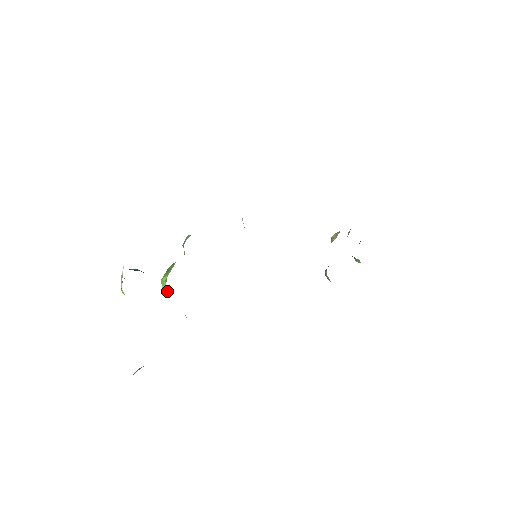
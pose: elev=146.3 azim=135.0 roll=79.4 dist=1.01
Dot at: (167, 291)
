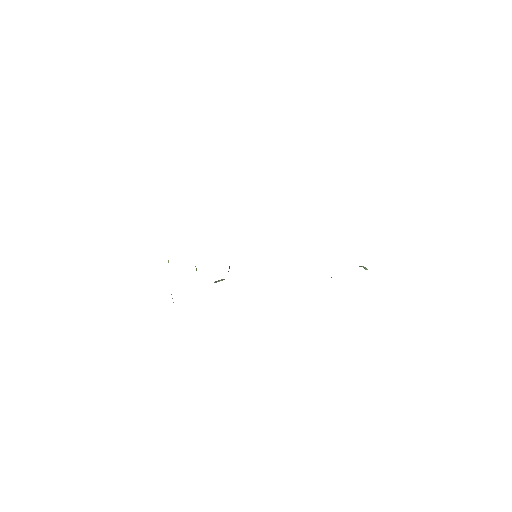
Dot at: occluded
